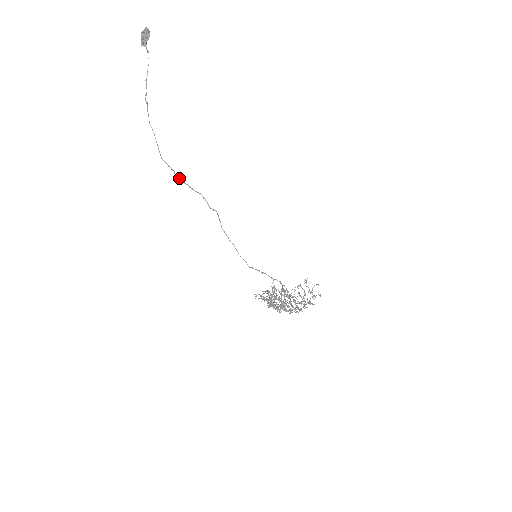
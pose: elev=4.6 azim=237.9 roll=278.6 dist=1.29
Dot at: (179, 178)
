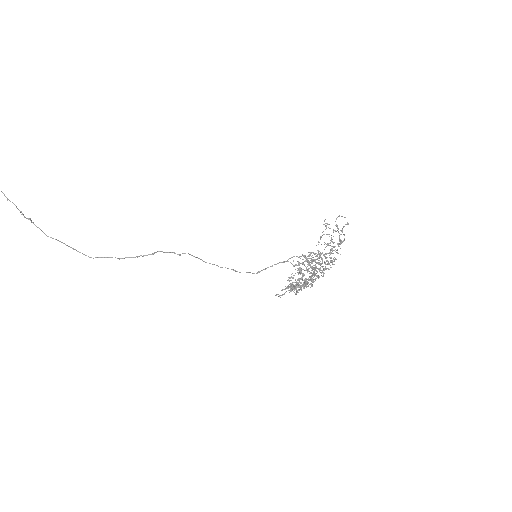
Dot at: occluded
